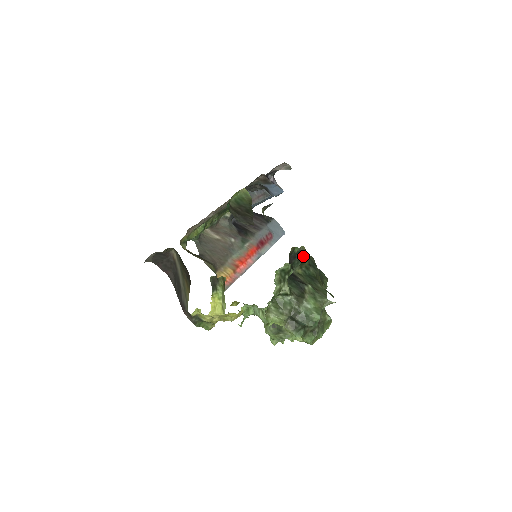
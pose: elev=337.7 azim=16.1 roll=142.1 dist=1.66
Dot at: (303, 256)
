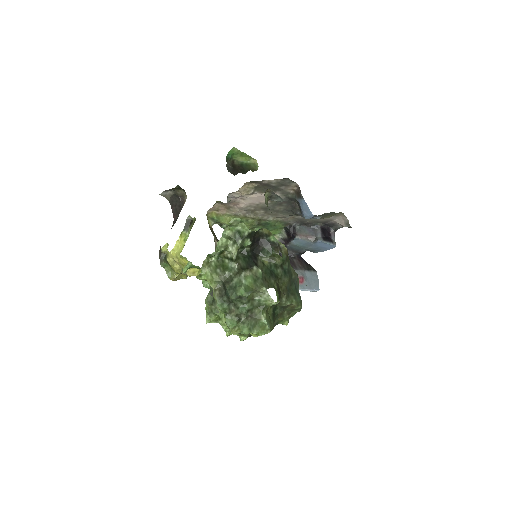
Dot at: (276, 249)
